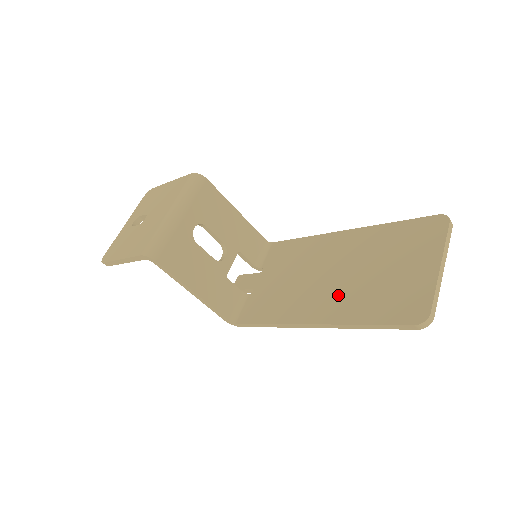
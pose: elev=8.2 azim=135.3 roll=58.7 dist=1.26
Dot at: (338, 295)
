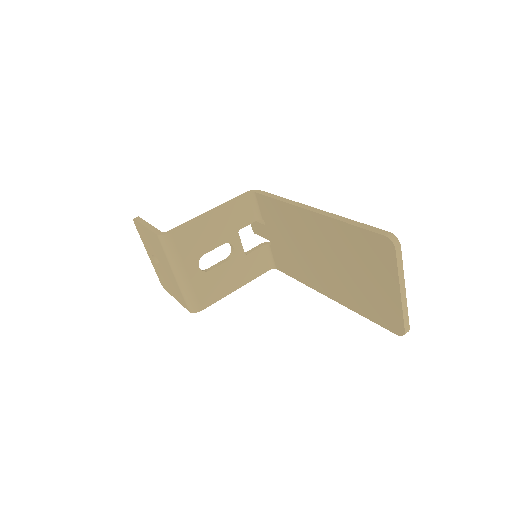
Dot at: (335, 282)
